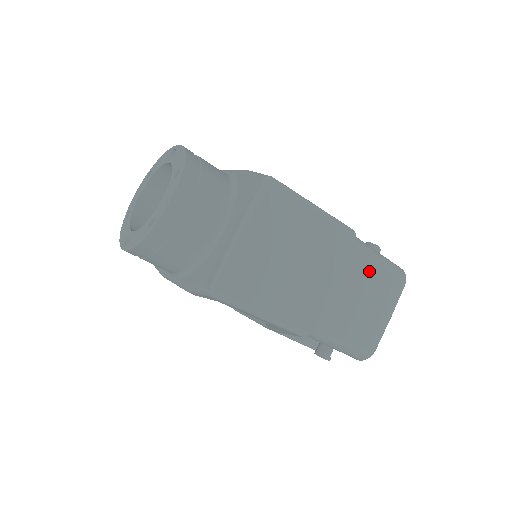
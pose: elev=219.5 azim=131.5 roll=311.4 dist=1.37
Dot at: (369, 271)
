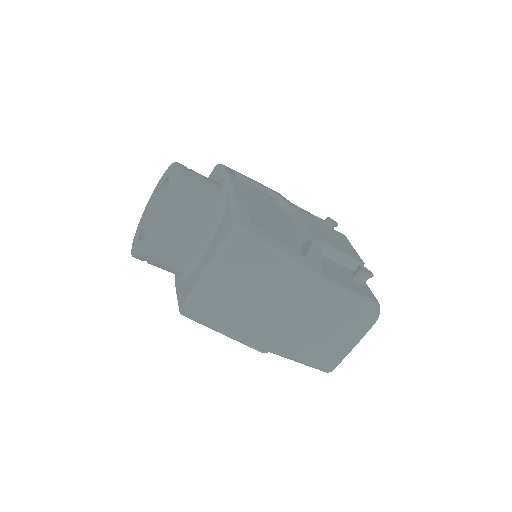
Dot at: (333, 311)
